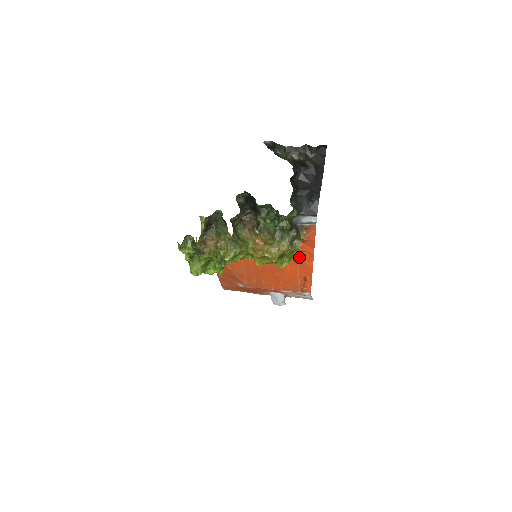
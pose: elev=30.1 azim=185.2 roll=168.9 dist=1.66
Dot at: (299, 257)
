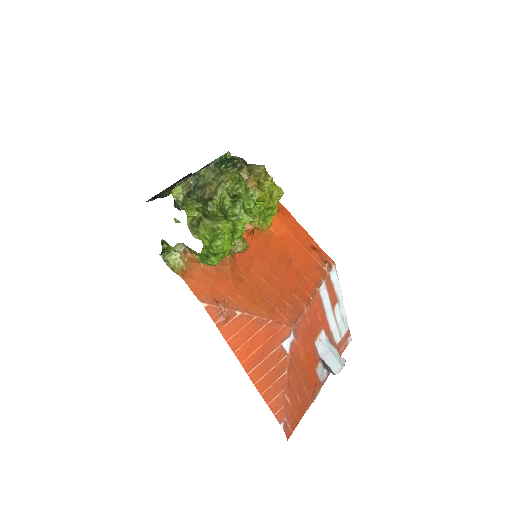
Dot at: (283, 224)
